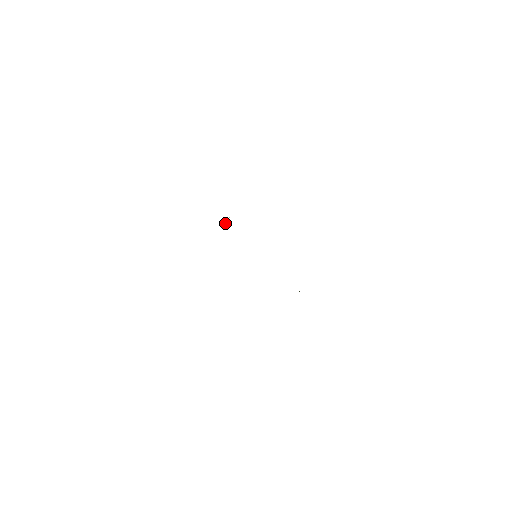
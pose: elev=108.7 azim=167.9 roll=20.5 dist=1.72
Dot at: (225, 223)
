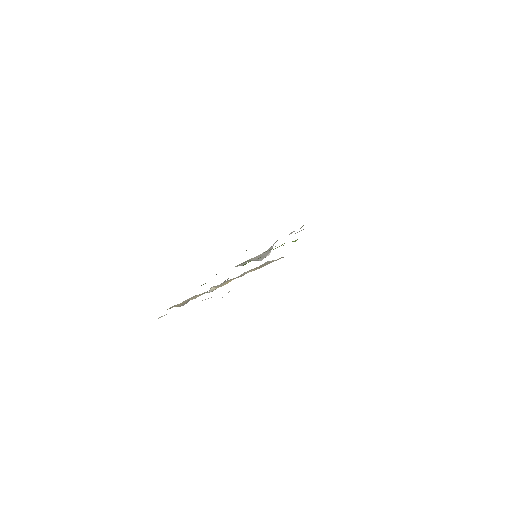
Dot at: occluded
